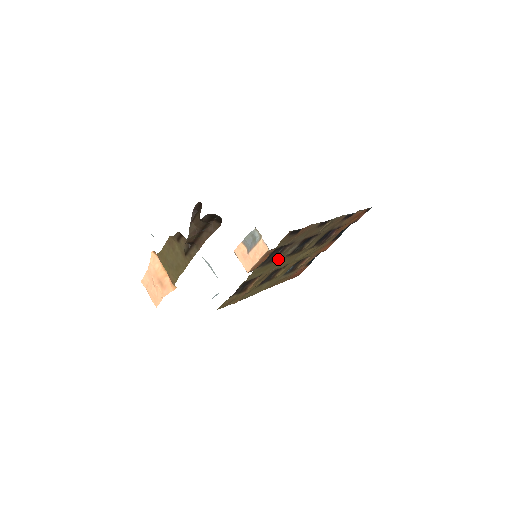
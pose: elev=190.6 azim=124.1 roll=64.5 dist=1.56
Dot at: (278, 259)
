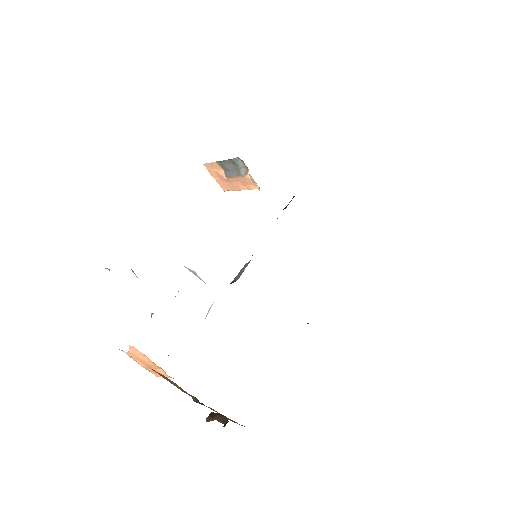
Dot at: occluded
